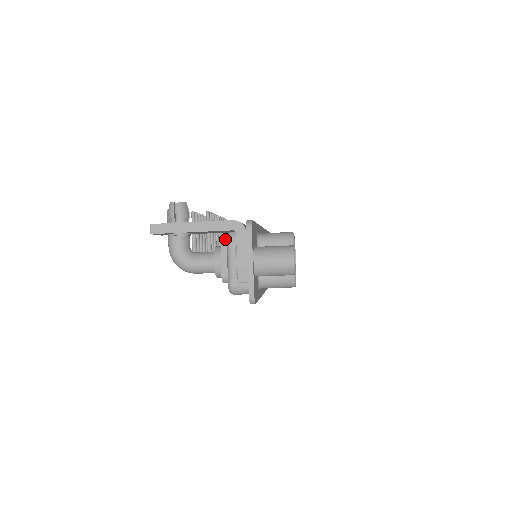
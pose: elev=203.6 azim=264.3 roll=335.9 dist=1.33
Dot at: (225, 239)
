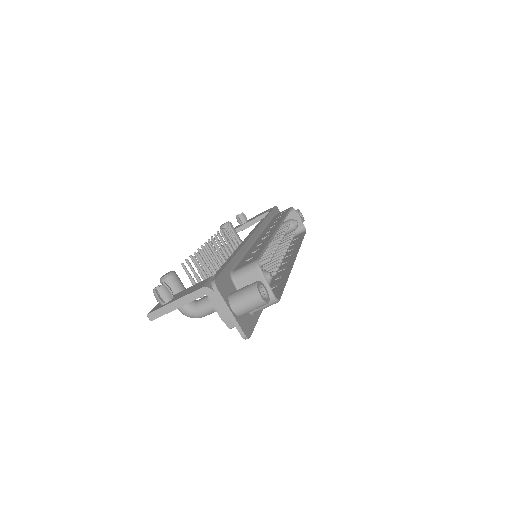
Dot at: (227, 250)
